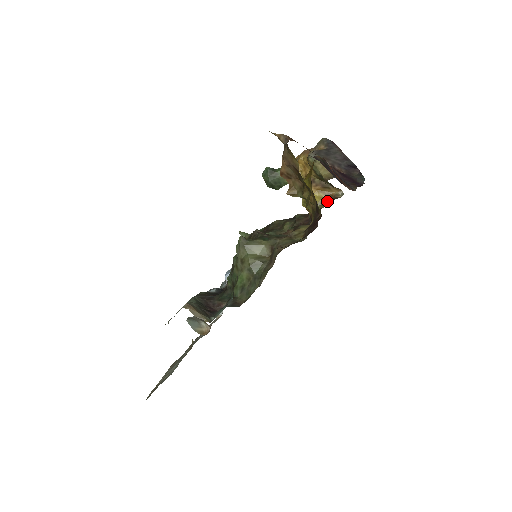
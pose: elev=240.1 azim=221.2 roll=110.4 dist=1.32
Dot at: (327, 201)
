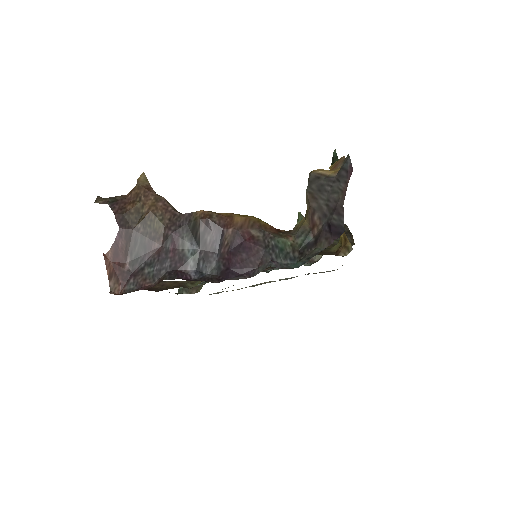
Dot at: (341, 247)
